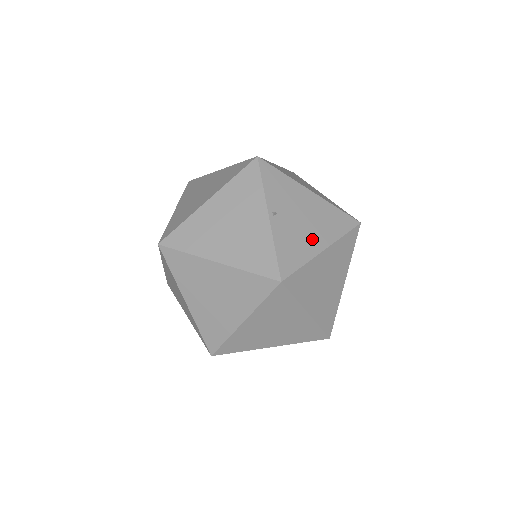
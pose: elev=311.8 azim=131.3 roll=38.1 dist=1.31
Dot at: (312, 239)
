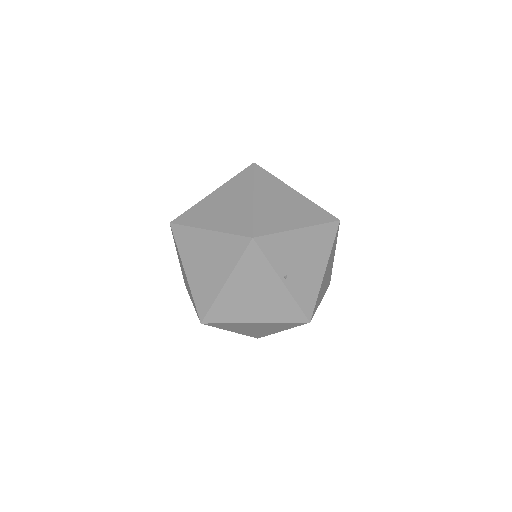
Dot at: (315, 271)
